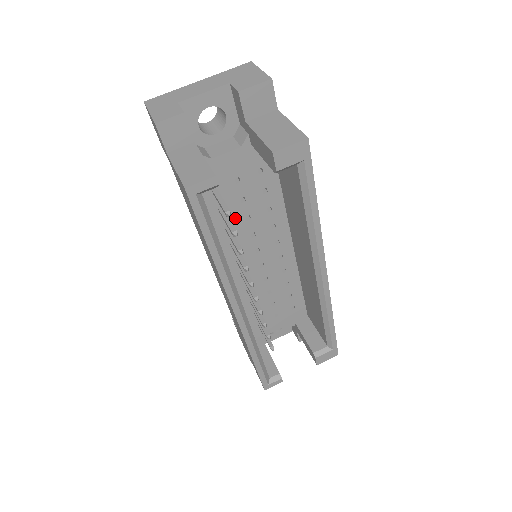
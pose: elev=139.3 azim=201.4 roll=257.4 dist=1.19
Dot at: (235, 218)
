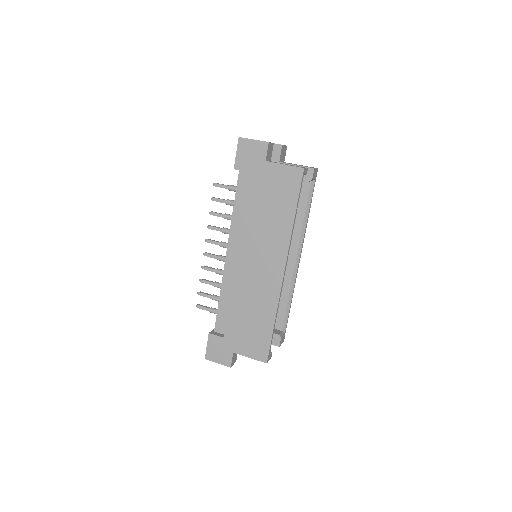
Dot at: occluded
